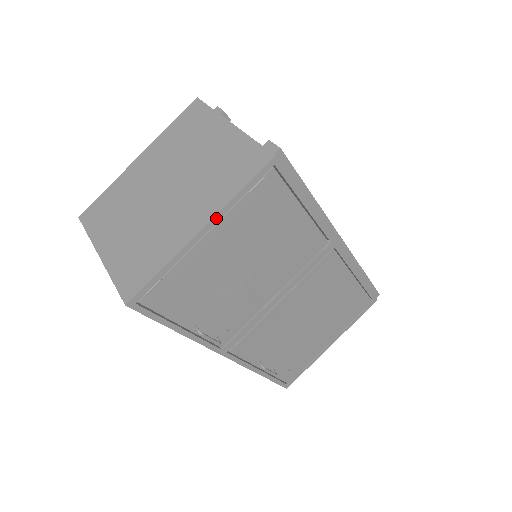
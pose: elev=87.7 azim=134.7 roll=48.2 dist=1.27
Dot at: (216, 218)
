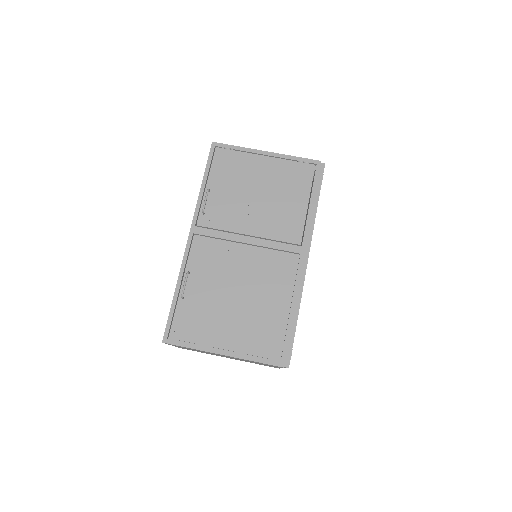
Dot at: (276, 155)
